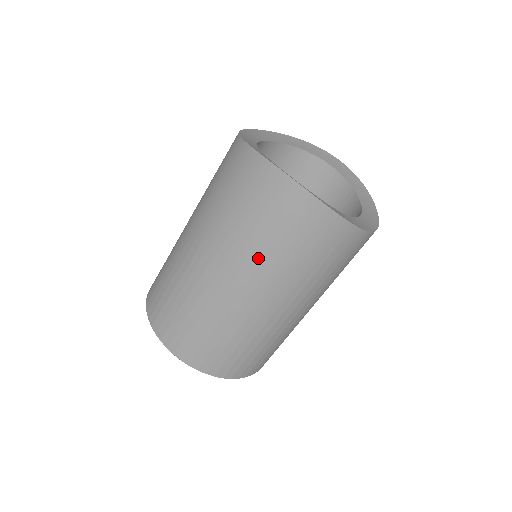
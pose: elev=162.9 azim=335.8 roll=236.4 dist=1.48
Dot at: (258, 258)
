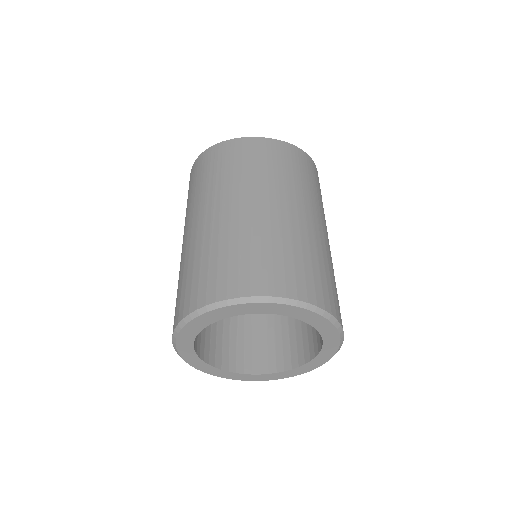
Dot at: (186, 214)
